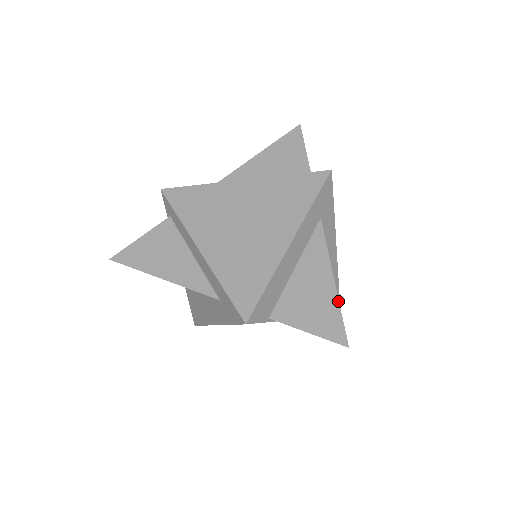
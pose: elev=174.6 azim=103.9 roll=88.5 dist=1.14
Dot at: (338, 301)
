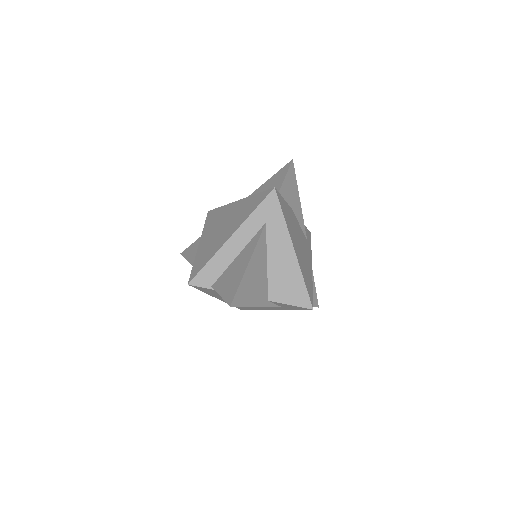
Dot at: (242, 277)
